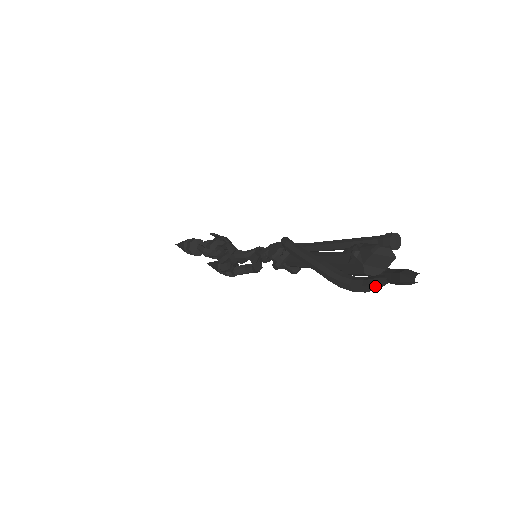
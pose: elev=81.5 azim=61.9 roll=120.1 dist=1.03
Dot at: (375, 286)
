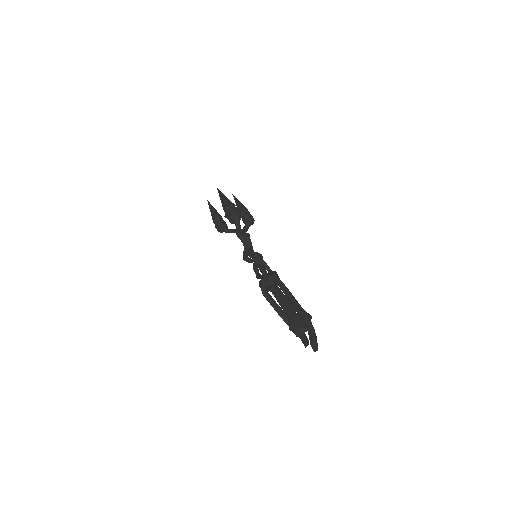
Dot at: (304, 343)
